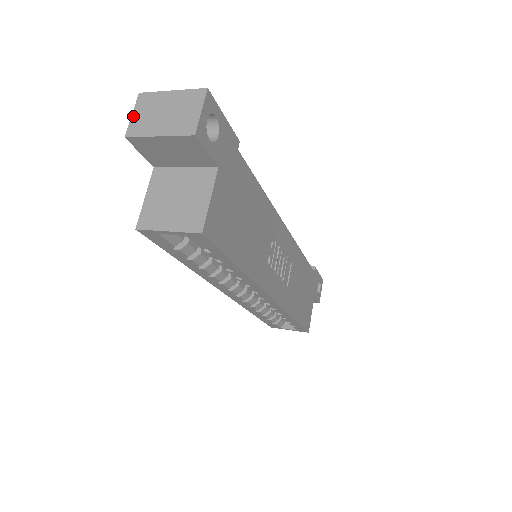
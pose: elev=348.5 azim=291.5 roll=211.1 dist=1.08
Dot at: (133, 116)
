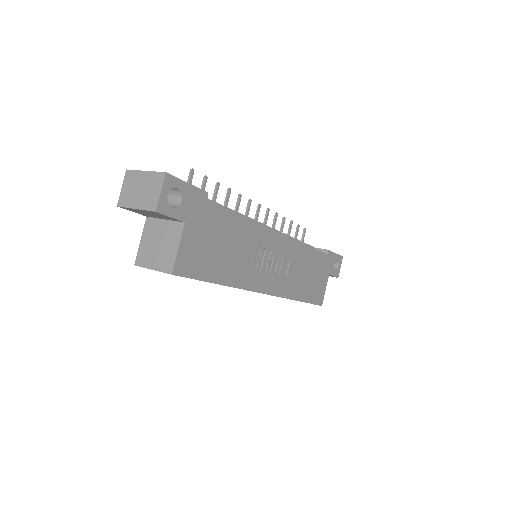
Dot at: (122, 189)
